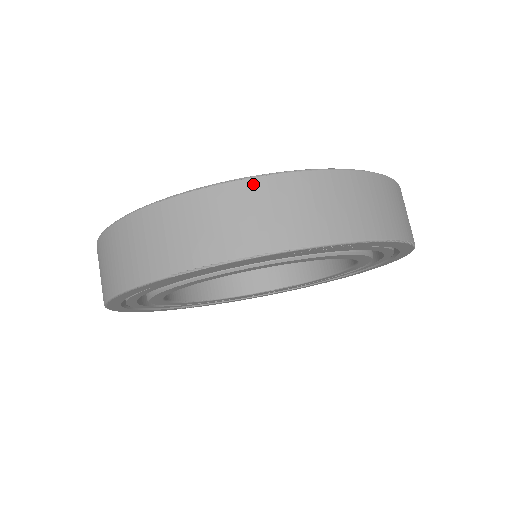
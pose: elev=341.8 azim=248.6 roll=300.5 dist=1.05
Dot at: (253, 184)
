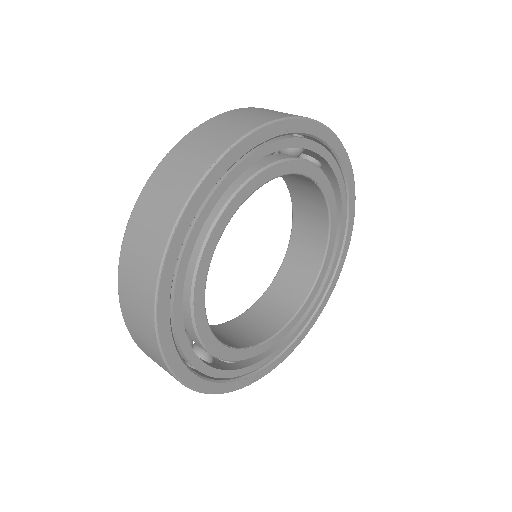
Dot at: (212, 120)
